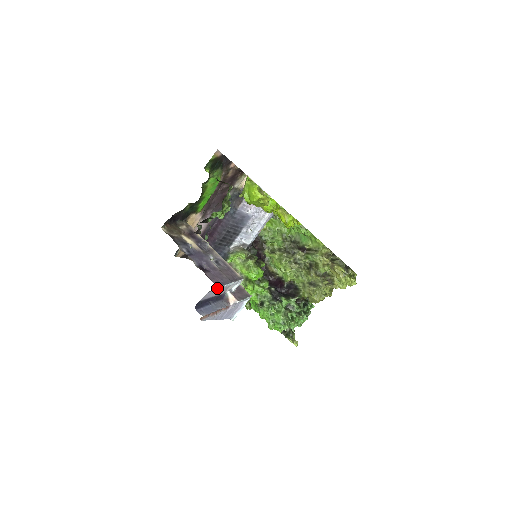
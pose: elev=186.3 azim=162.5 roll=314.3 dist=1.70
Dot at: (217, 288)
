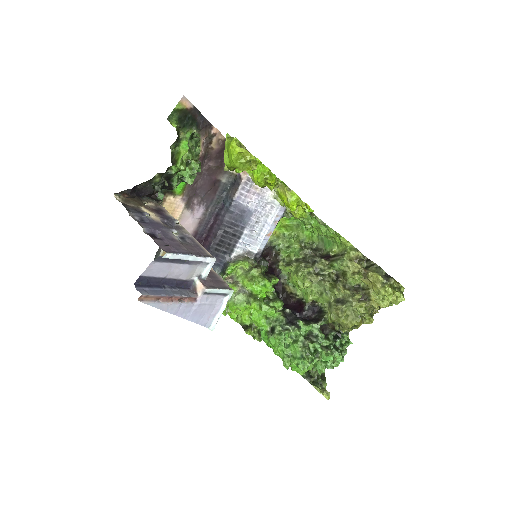
Dot at: (167, 258)
